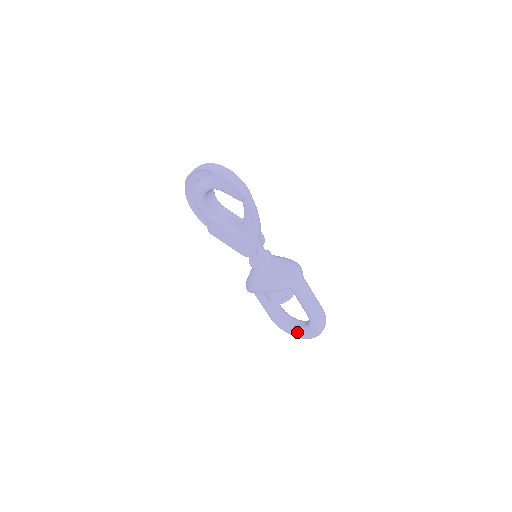
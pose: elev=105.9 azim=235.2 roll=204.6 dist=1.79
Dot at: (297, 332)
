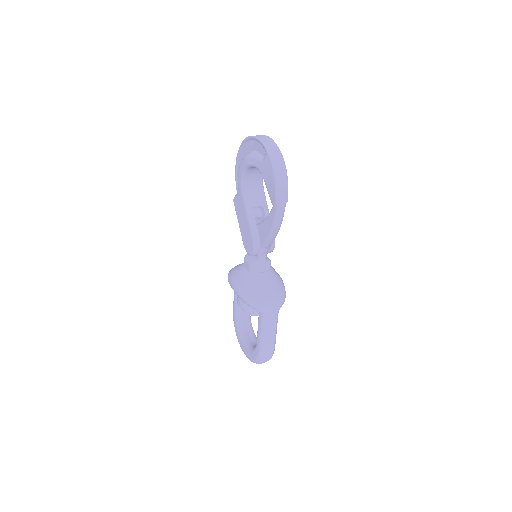
Dot at: (242, 343)
